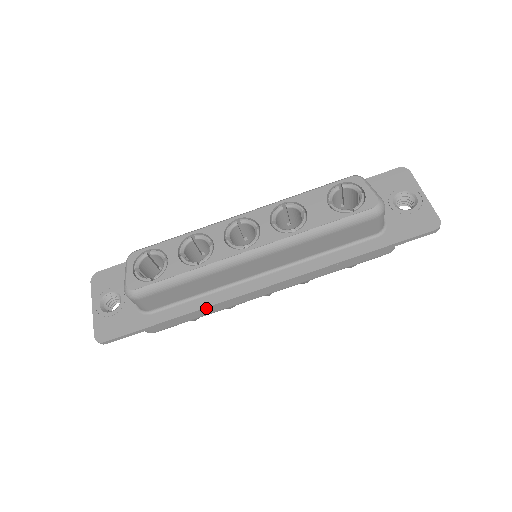
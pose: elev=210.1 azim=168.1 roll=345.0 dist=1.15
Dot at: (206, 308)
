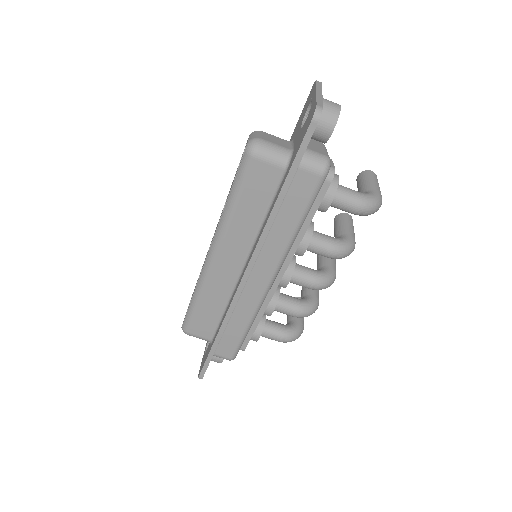
Dot at: (225, 320)
